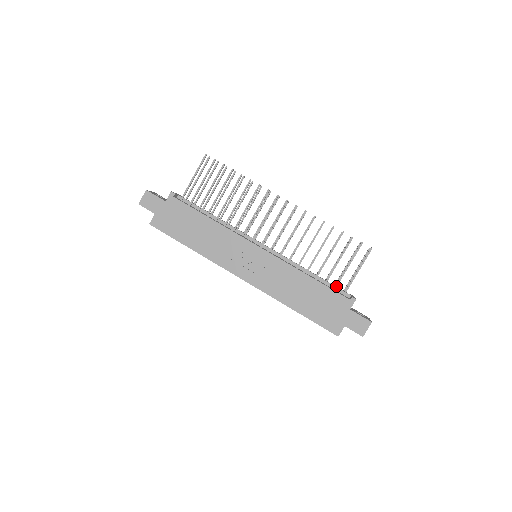
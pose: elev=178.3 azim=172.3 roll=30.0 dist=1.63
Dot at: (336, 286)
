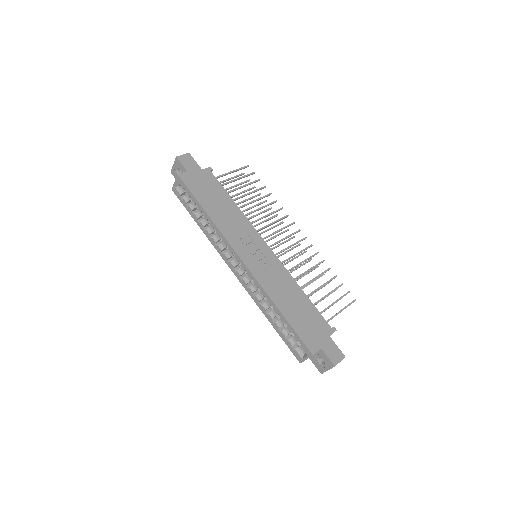
Dot at: occluded
